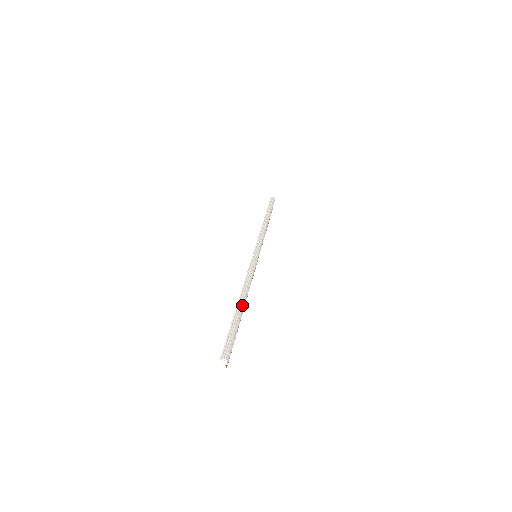
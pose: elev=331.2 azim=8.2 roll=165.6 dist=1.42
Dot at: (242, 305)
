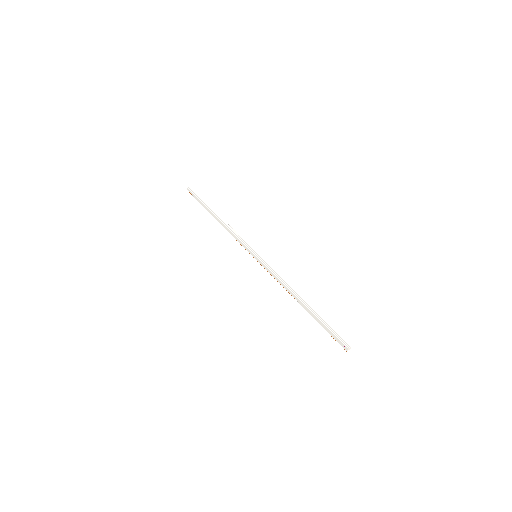
Dot at: (307, 303)
